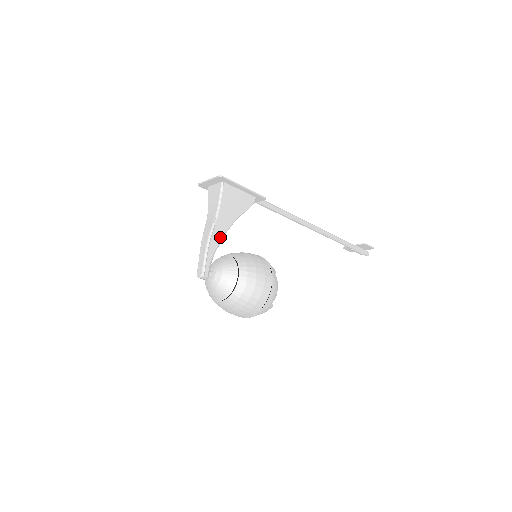
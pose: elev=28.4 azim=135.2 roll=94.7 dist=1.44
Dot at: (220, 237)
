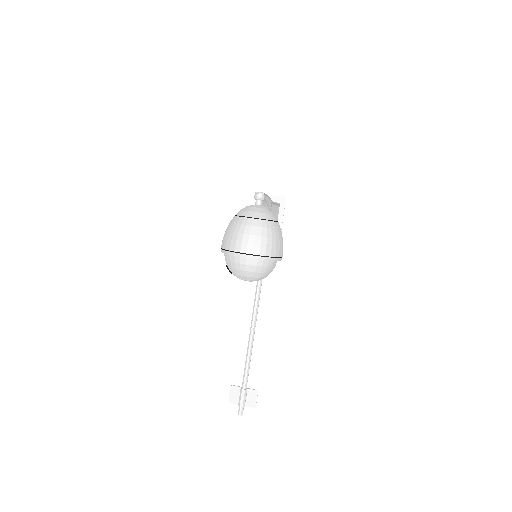
Dot at: (269, 208)
